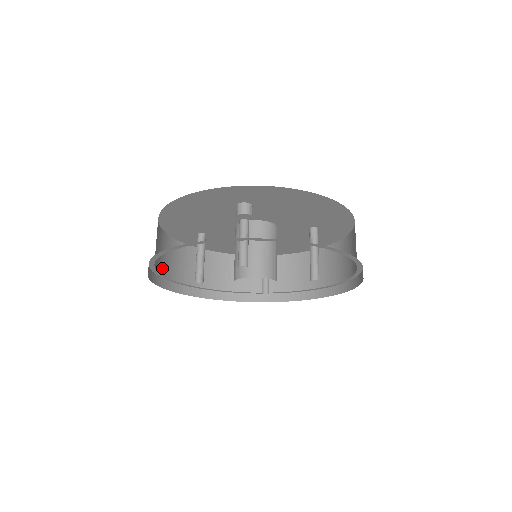
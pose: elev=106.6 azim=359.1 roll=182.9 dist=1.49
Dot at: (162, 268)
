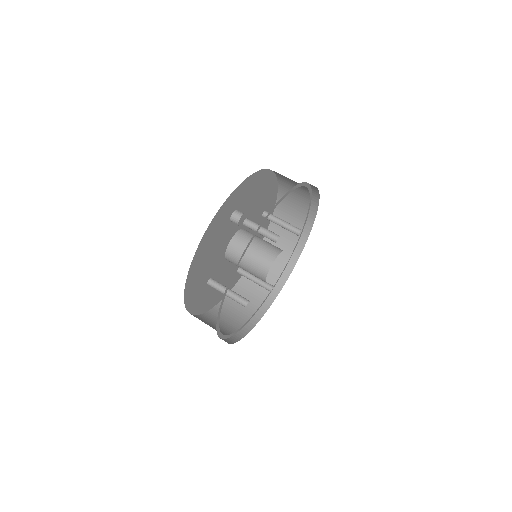
Dot at: occluded
